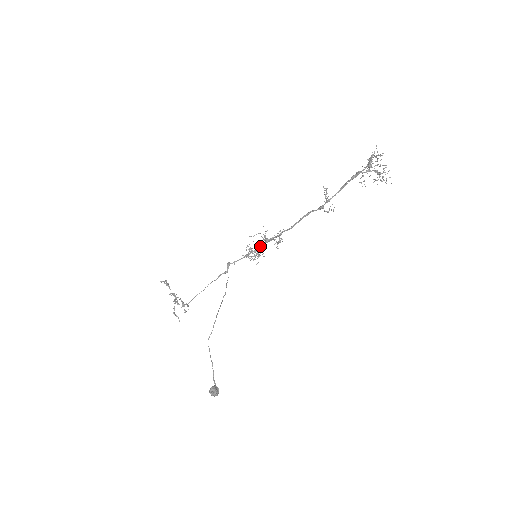
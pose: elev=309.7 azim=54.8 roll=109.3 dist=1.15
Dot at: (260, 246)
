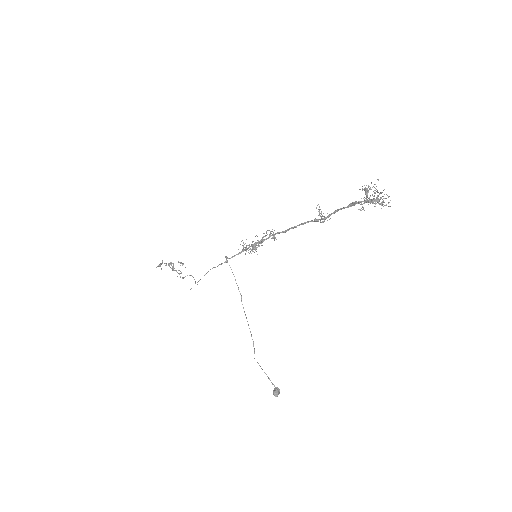
Dot at: (255, 244)
